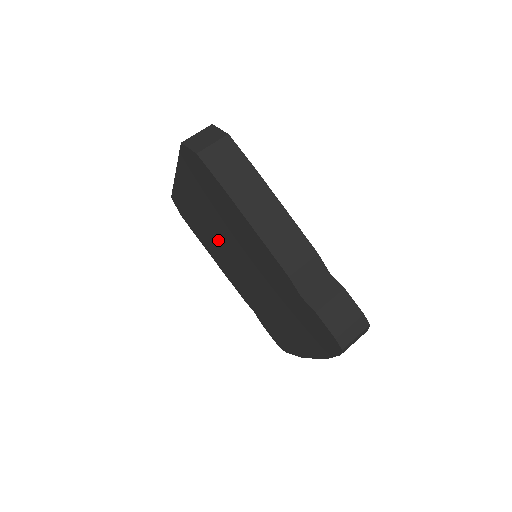
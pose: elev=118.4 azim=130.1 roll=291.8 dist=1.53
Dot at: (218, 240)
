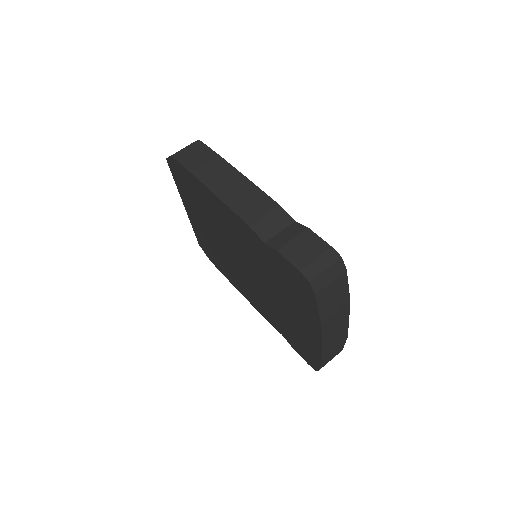
Dot at: (226, 255)
